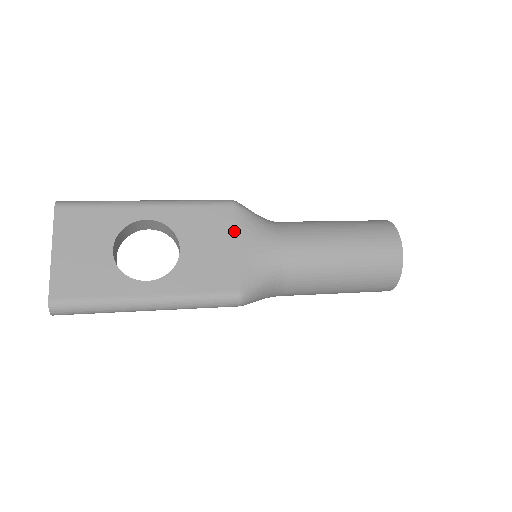
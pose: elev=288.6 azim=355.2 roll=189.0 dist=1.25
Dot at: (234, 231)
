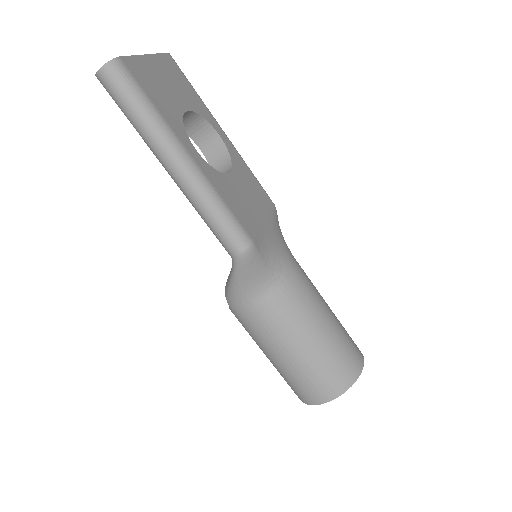
Dot at: (268, 214)
